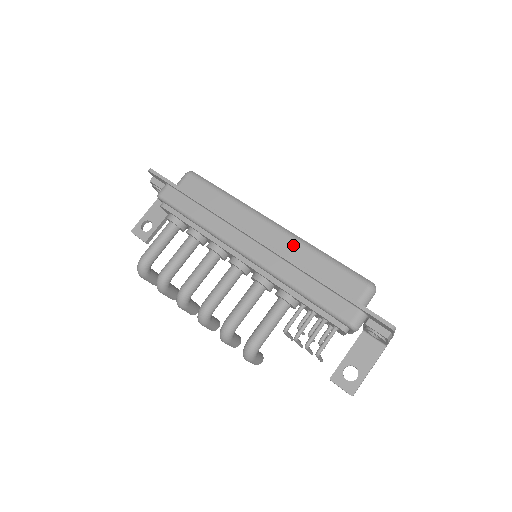
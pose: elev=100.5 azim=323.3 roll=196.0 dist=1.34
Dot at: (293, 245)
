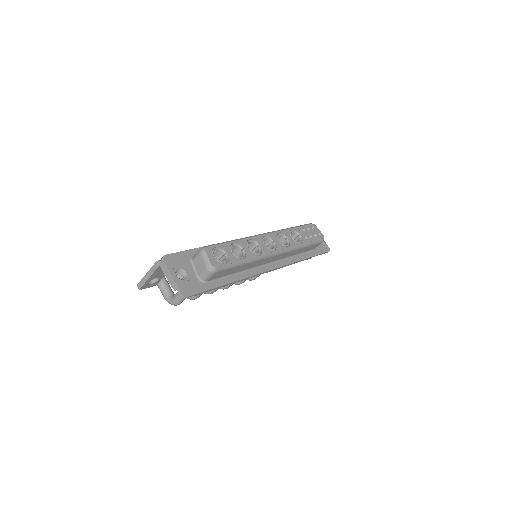
Dot at: occluded
